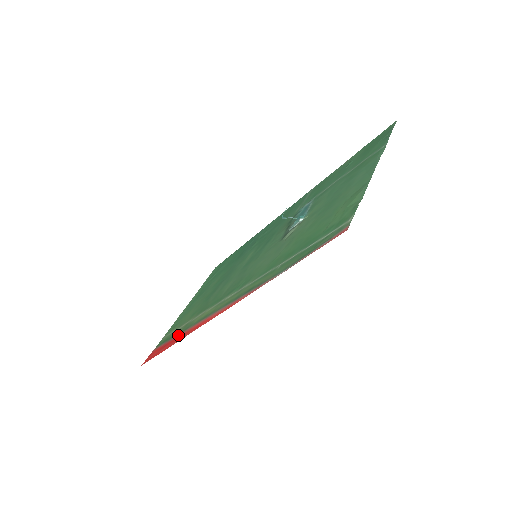
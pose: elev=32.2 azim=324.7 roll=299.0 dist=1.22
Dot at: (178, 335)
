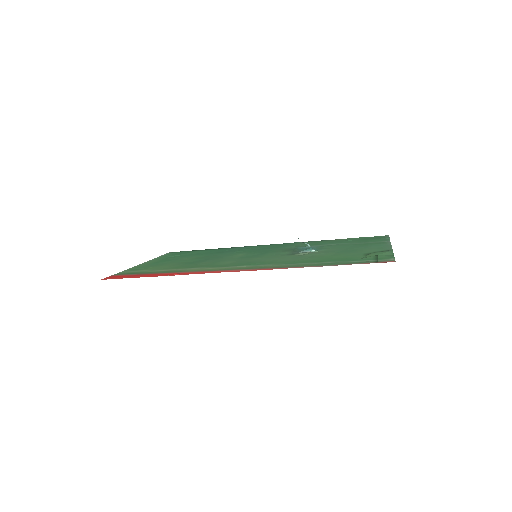
Dot at: (164, 273)
